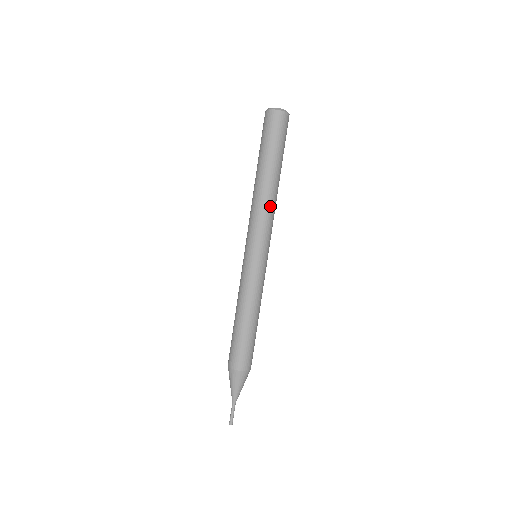
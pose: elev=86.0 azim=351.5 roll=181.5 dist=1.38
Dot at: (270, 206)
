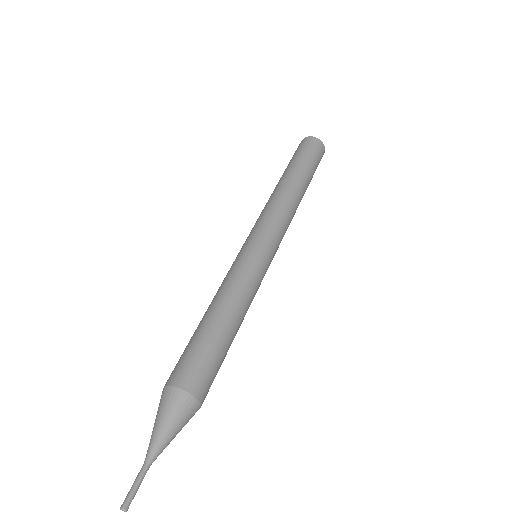
Dot at: (280, 200)
